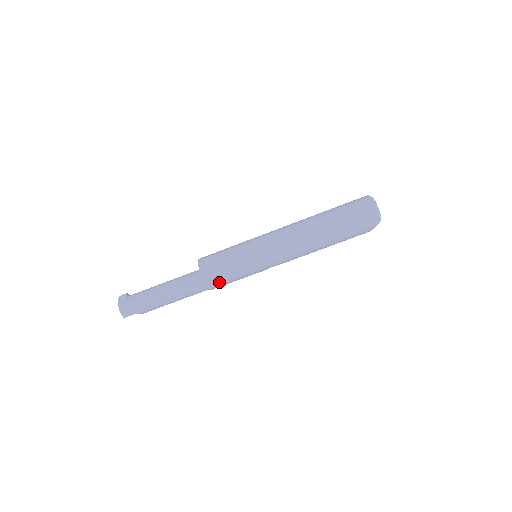
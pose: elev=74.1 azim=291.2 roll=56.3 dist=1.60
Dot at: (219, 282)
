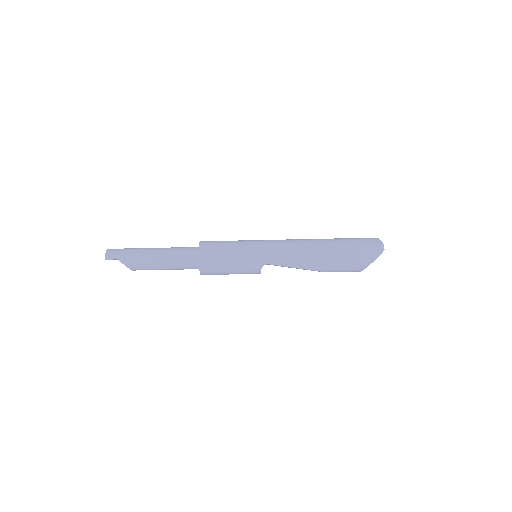
Dot at: (212, 257)
